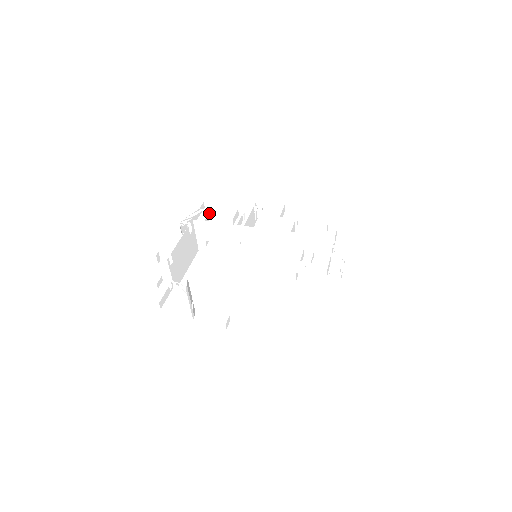
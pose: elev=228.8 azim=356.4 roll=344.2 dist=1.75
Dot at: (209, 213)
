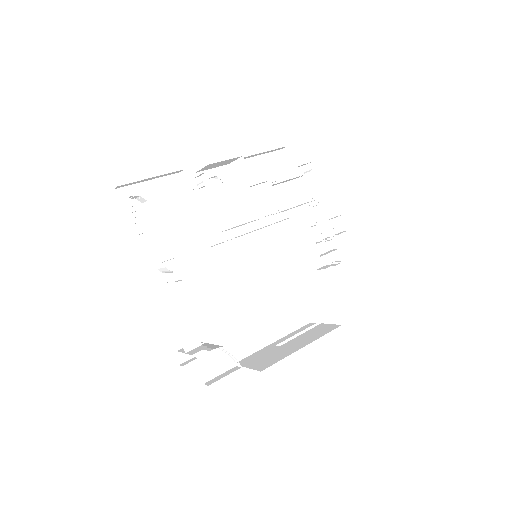
Dot at: (130, 198)
